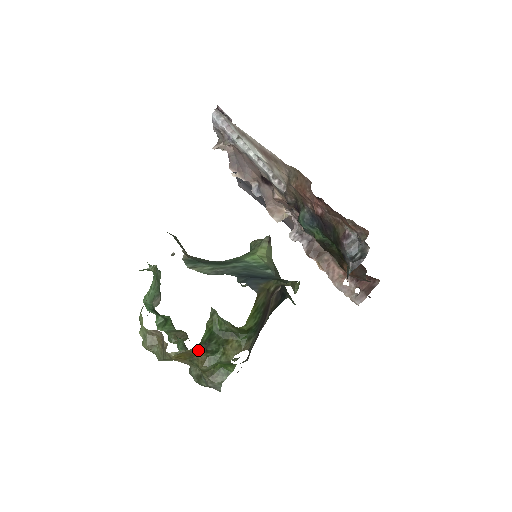
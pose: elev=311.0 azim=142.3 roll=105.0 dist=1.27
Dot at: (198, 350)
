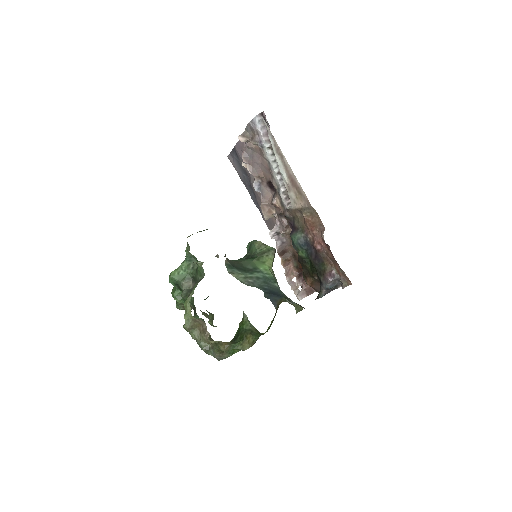
Dot at: occluded
